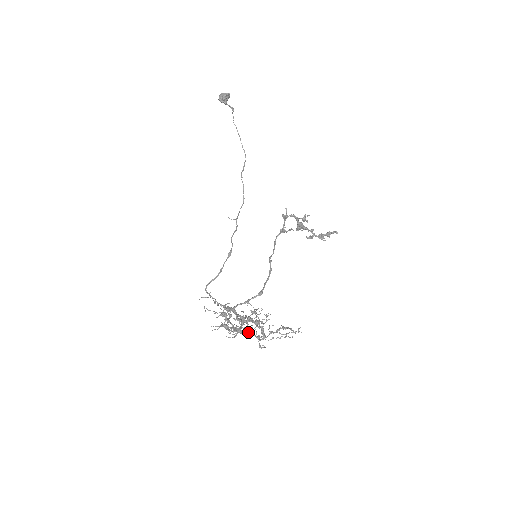
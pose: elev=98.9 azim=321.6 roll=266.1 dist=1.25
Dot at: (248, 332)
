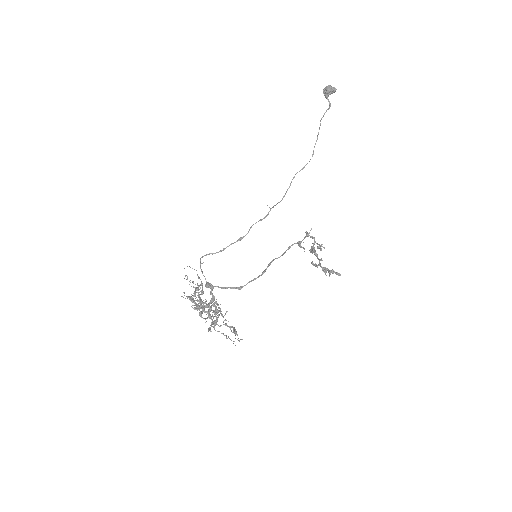
Dot at: (208, 313)
